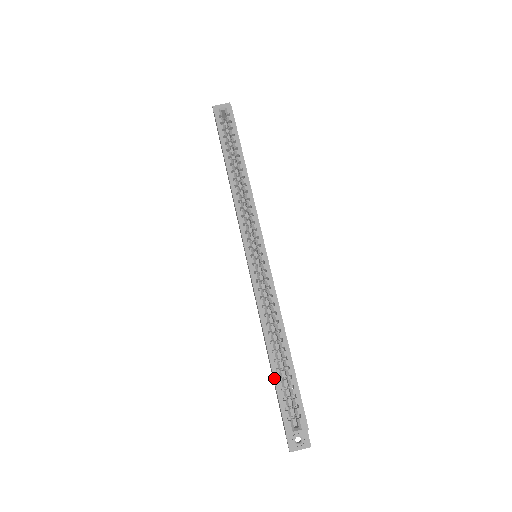
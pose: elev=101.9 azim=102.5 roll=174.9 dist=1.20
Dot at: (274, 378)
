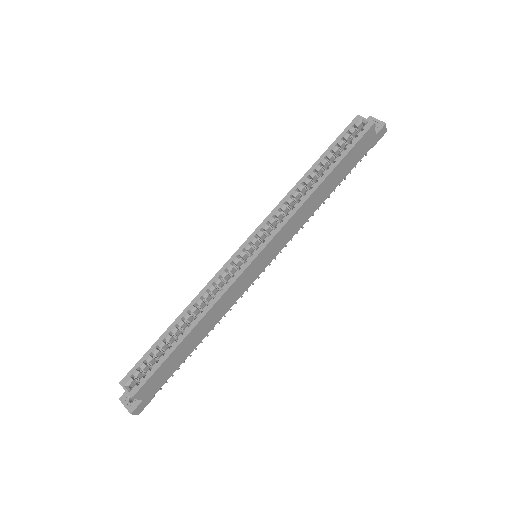
Dot at: (156, 342)
